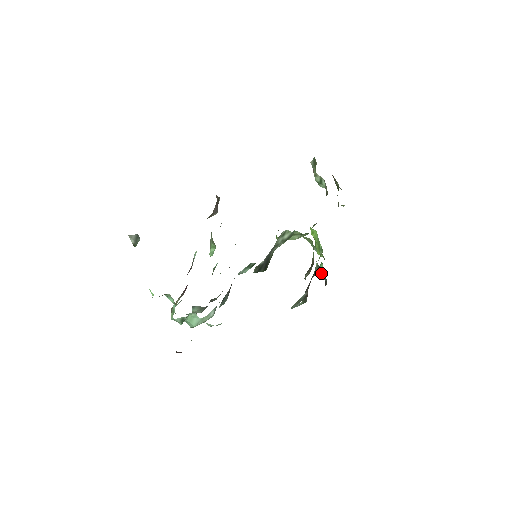
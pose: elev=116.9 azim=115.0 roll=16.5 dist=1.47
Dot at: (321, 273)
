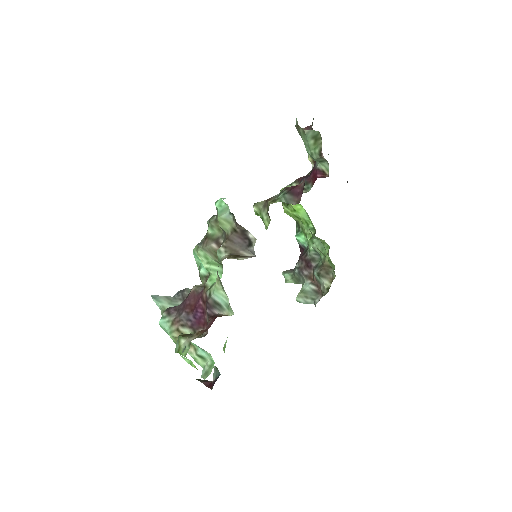
Dot at: (300, 242)
